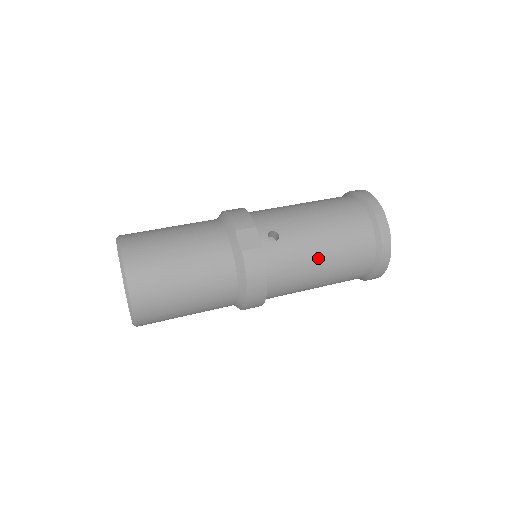
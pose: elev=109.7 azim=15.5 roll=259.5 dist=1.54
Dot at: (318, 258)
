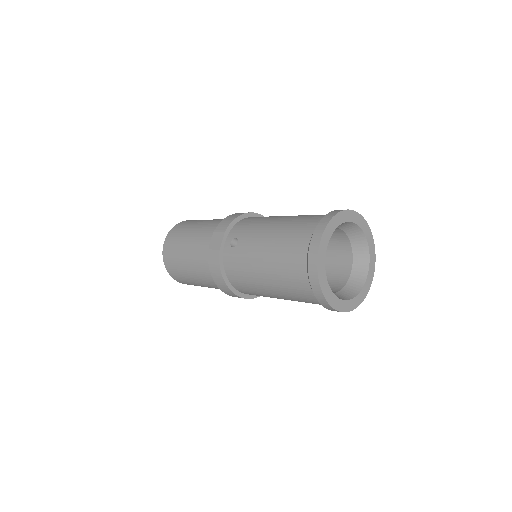
Dot at: (259, 271)
